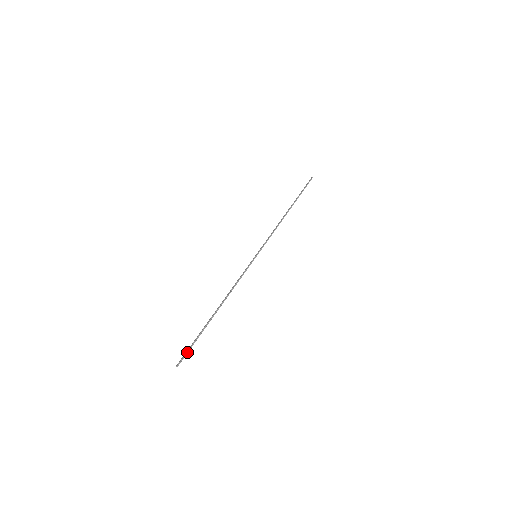
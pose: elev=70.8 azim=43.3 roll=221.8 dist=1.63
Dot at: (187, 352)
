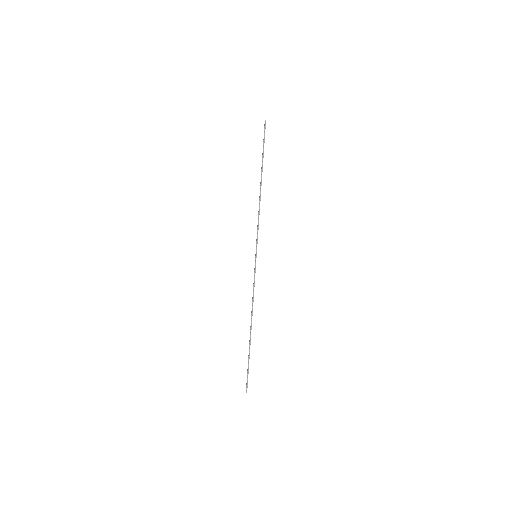
Dot at: (247, 378)
